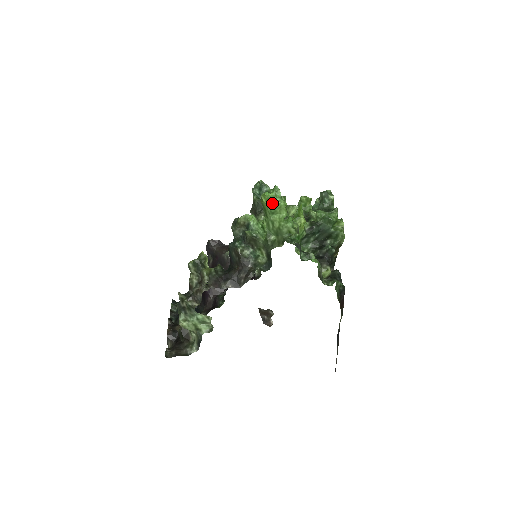
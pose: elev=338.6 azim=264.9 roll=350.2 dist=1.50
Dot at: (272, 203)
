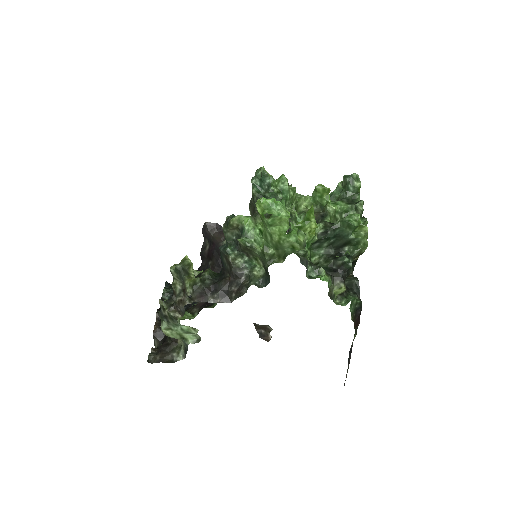
Dot at: (276, 199)
